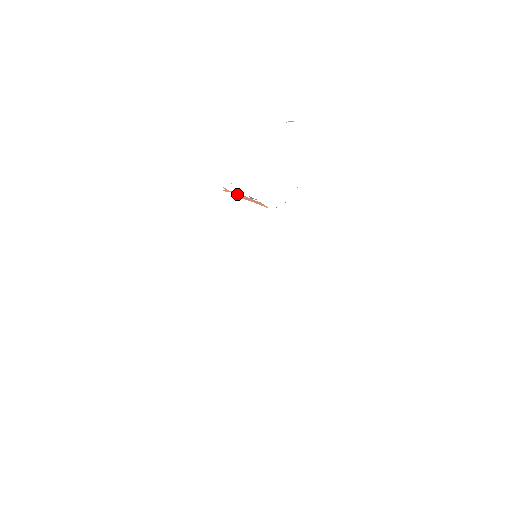
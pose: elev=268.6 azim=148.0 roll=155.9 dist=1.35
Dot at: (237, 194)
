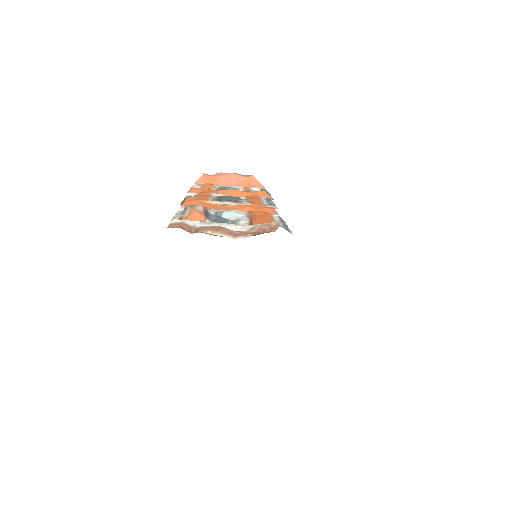
Dot at: (217, 179)
